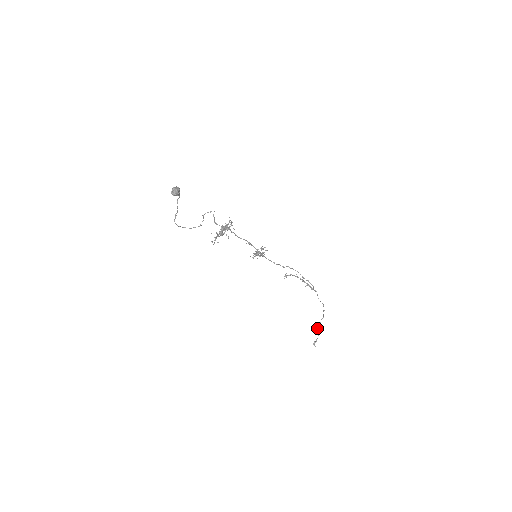
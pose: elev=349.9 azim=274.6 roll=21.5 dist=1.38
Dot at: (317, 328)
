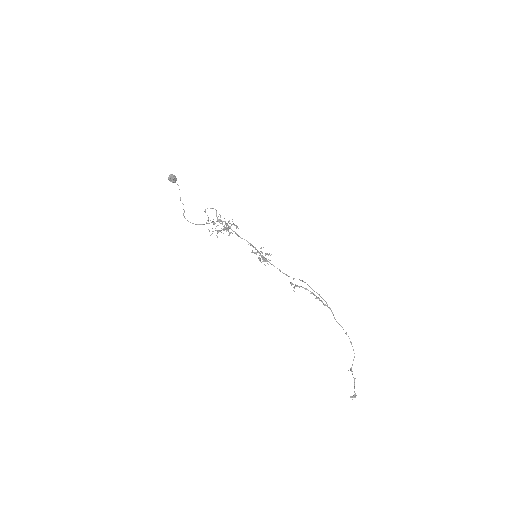
Dot at: occluded
